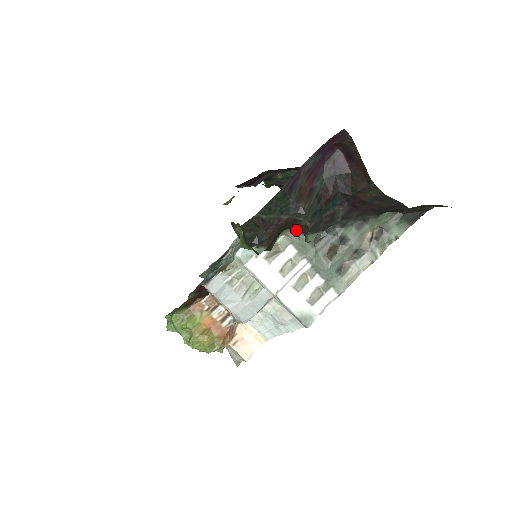
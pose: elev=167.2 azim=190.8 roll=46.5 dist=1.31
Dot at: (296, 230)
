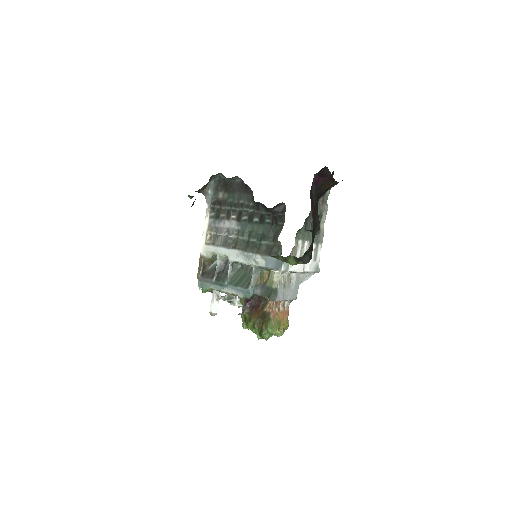
Dot at: (298, 230)
